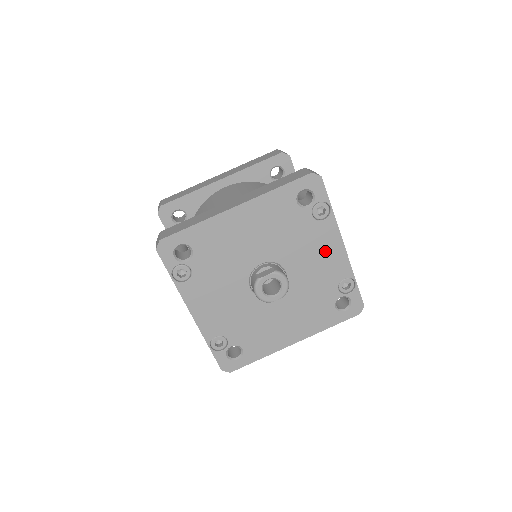
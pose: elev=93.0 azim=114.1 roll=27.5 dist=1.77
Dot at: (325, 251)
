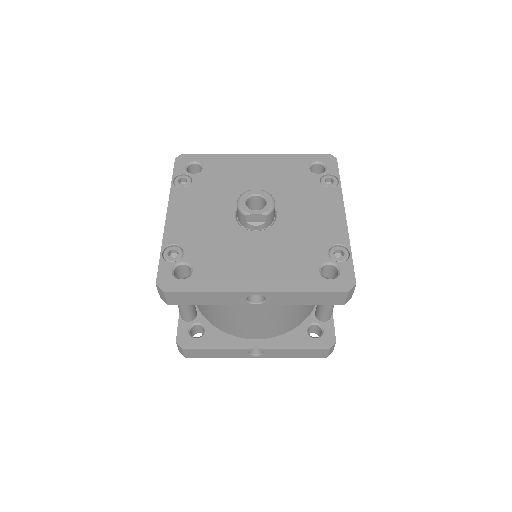
Dot at: (324, 212)
